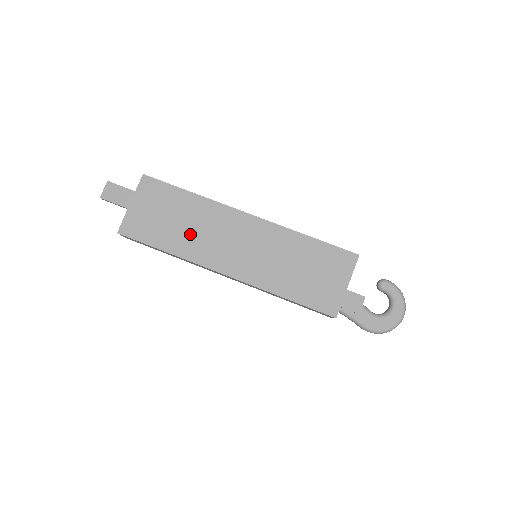
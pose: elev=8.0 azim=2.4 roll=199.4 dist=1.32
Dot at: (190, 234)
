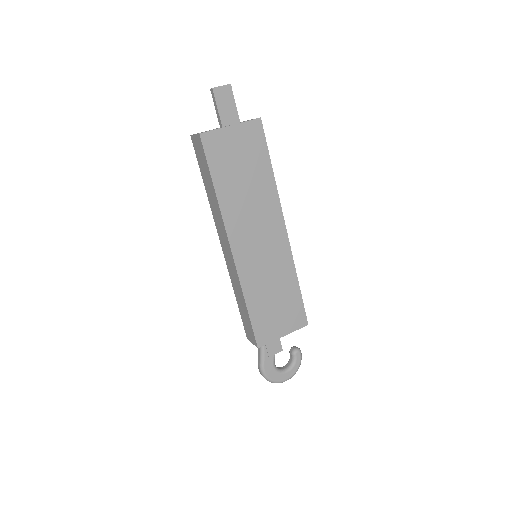
Dot at: (242, 197)
